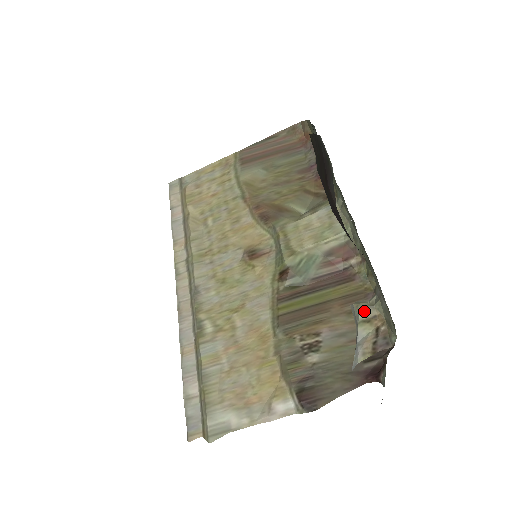
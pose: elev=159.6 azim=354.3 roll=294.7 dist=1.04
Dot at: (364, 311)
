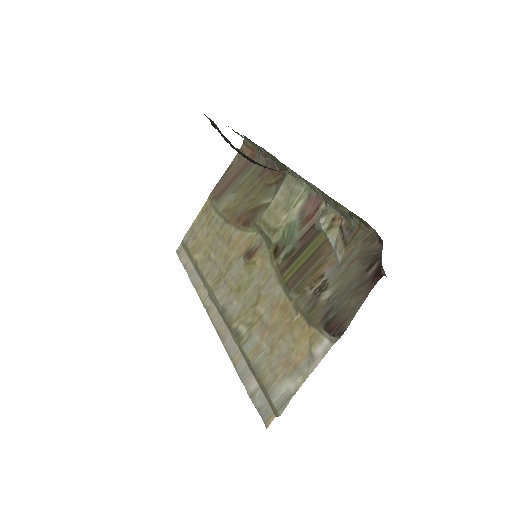
Dot at: (323, 221)
